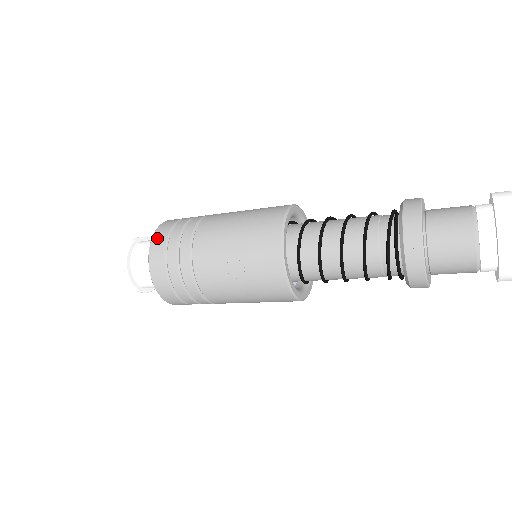
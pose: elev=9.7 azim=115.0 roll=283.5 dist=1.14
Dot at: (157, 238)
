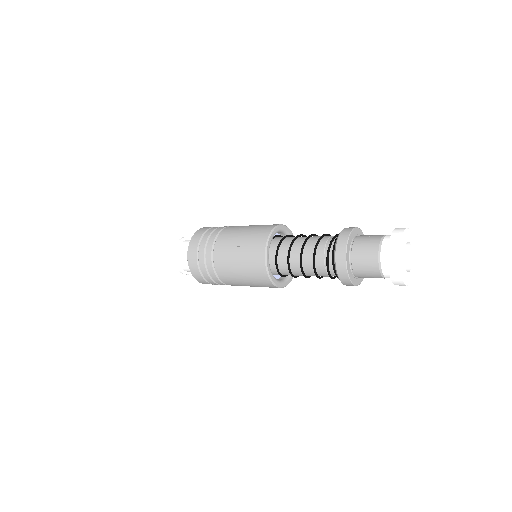
Dot at: (202, 229)
